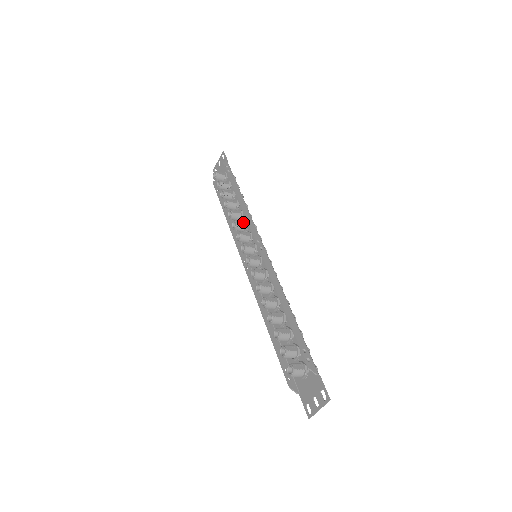
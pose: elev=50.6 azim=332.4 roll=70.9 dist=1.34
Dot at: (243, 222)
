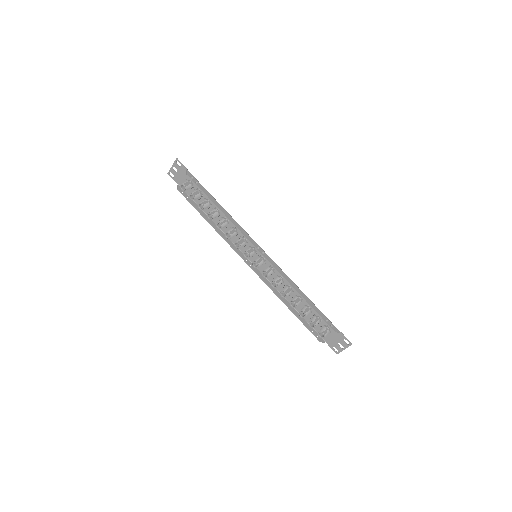
Dot at: (233, 230)
